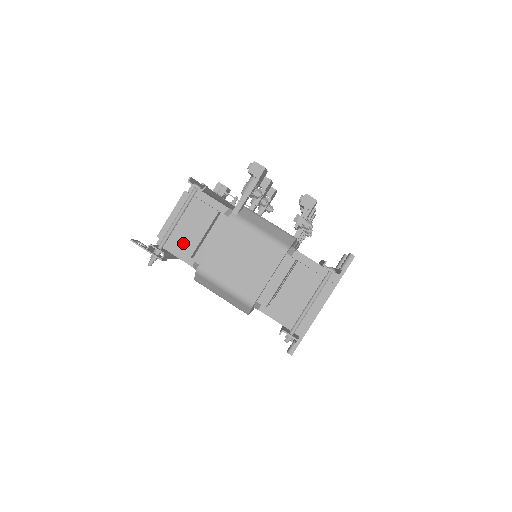
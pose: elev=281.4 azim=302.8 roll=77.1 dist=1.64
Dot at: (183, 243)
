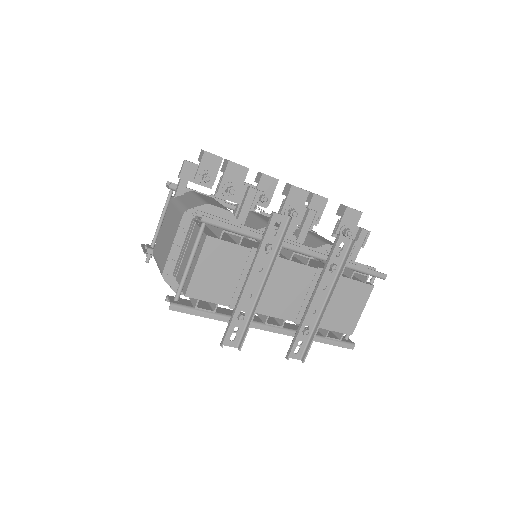
Dot at: occluded
